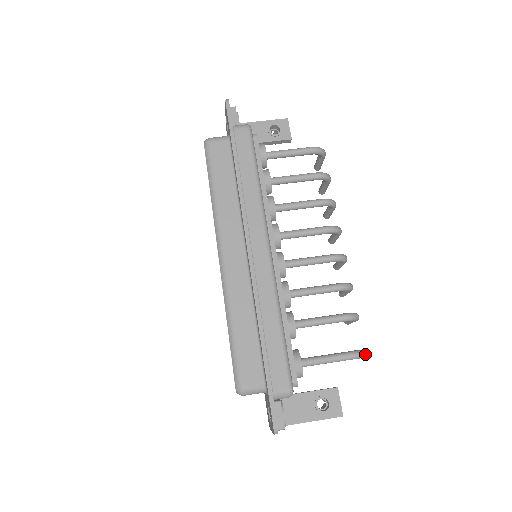
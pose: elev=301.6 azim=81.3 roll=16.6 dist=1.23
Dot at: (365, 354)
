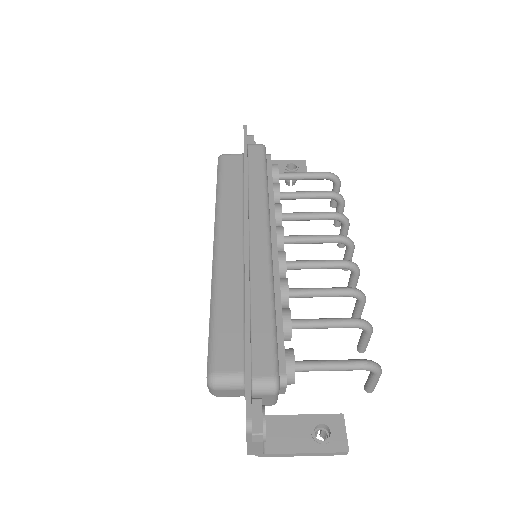
Dot at: (379, 367)
